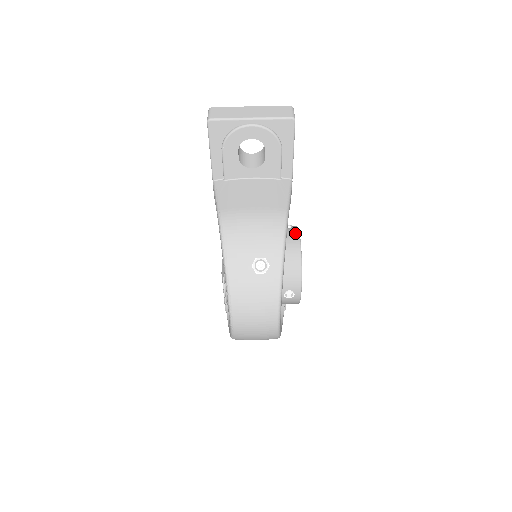
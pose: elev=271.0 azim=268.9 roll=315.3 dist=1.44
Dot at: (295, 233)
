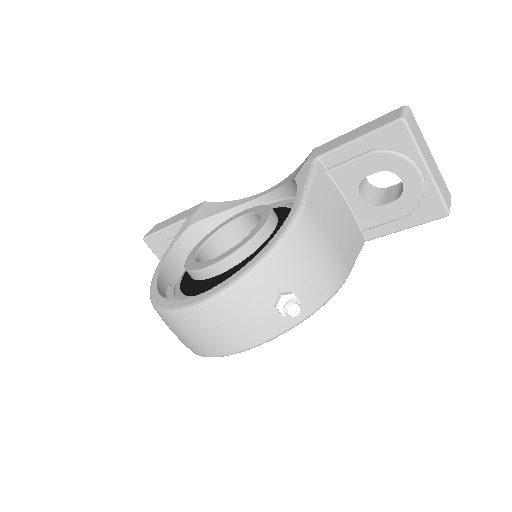
Dot at: occluded
